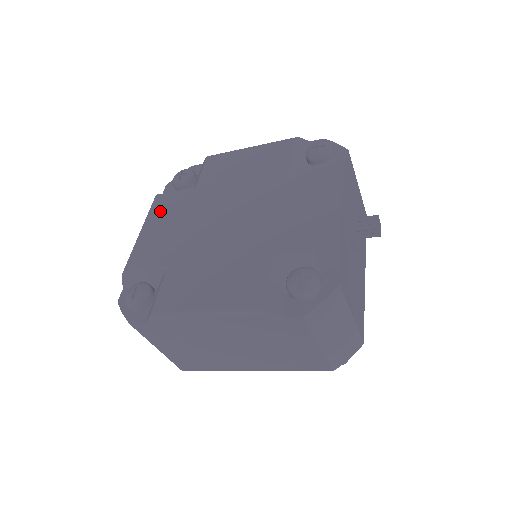
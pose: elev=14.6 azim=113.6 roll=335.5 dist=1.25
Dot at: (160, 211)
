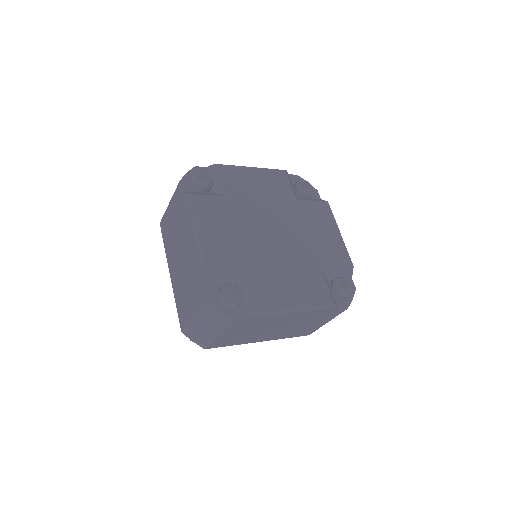
Dot at: (206, 214)
